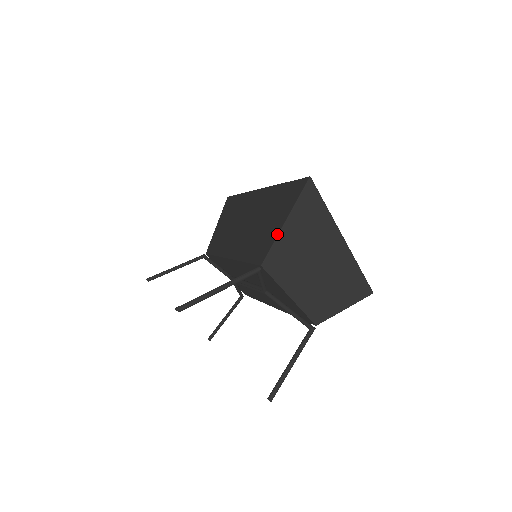
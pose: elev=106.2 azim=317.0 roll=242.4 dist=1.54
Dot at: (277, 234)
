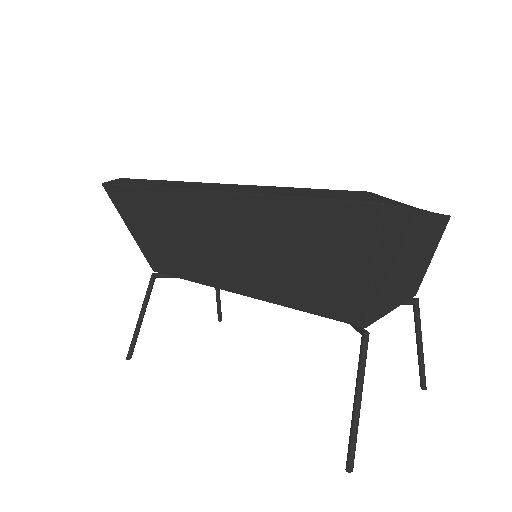
Dot at: (368, 290)
